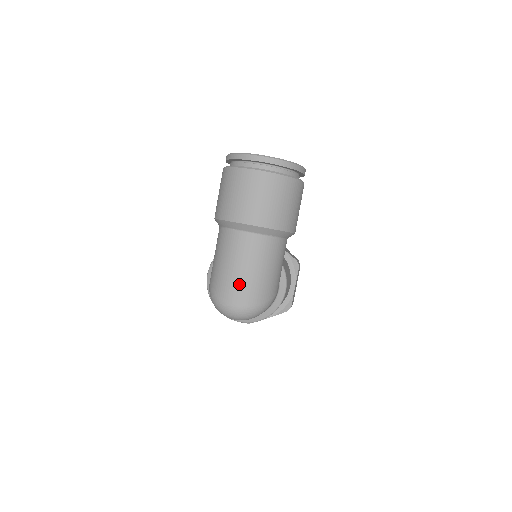
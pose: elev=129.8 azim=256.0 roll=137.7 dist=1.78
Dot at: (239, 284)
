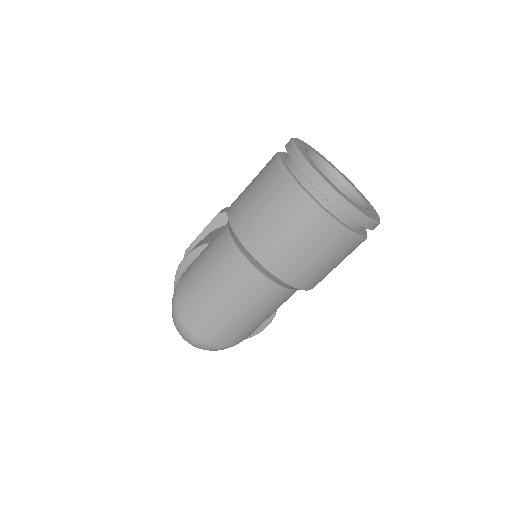
Dot at: (212, 318)
